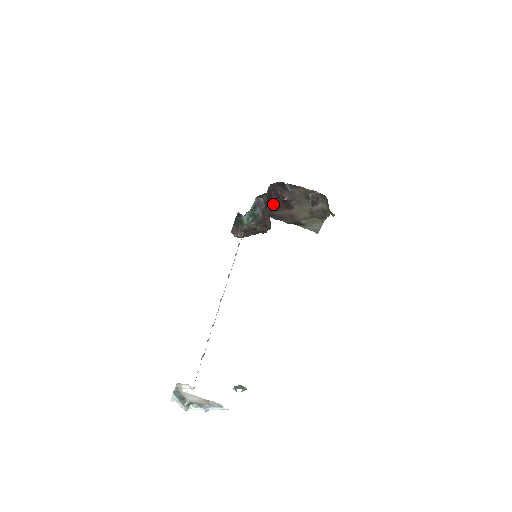
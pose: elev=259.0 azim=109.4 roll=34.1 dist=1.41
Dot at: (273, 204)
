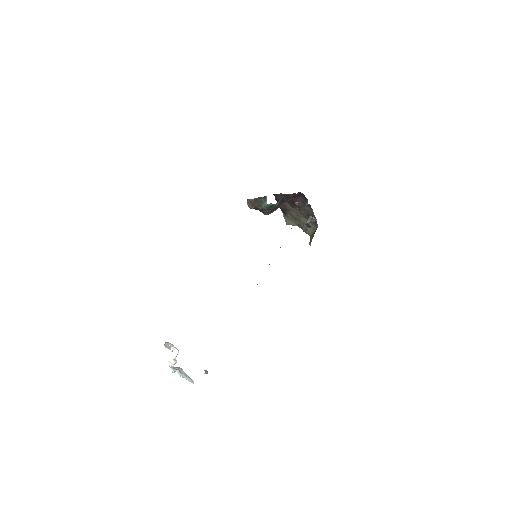
Dot at: occluded
